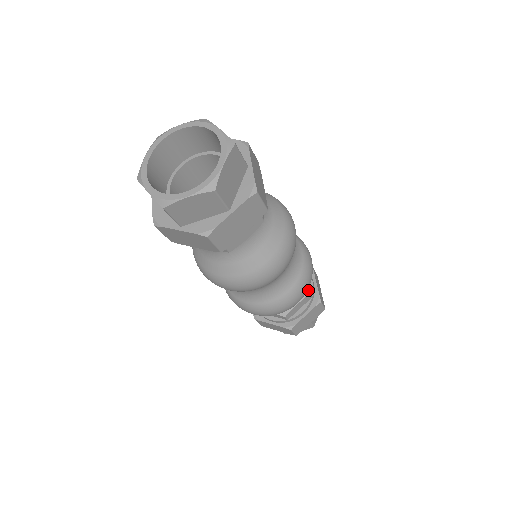
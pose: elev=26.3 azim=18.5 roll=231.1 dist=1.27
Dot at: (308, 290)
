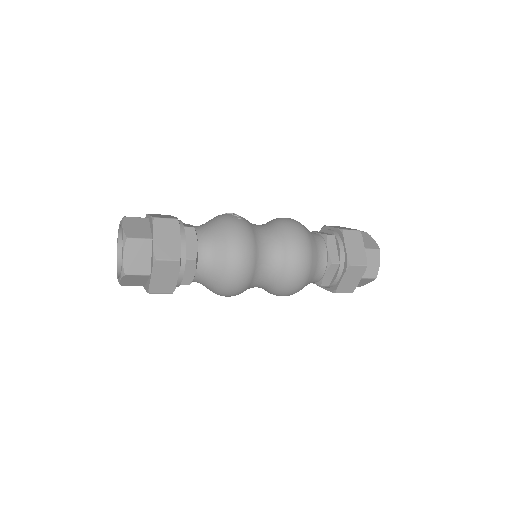
Dot at: (321, 283)
